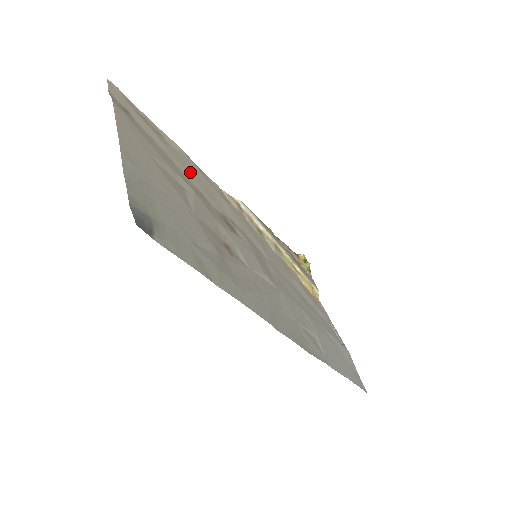
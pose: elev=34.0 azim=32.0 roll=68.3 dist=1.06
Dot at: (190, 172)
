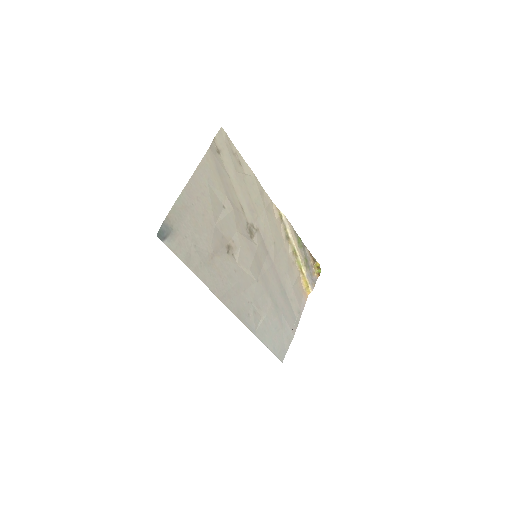
Dot at: (245, 192)
